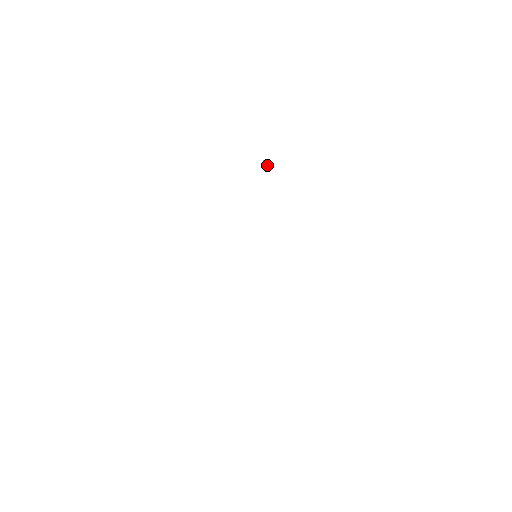
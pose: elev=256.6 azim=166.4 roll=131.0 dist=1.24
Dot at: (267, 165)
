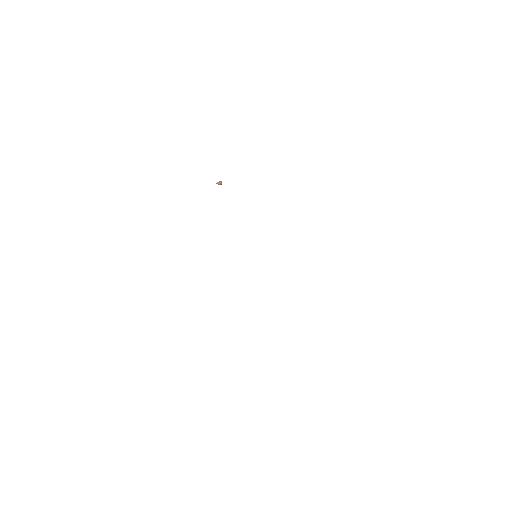
Dot at: (221, 184)
